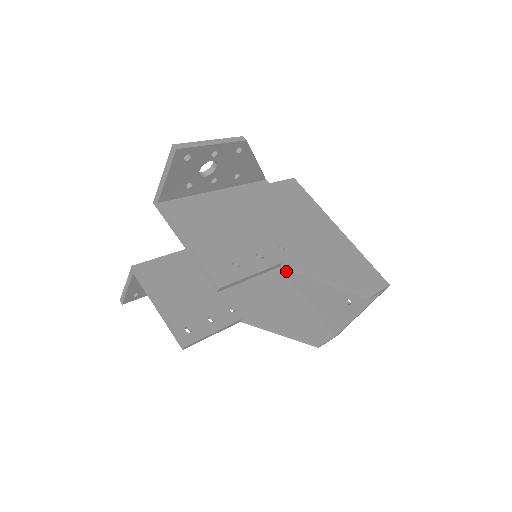
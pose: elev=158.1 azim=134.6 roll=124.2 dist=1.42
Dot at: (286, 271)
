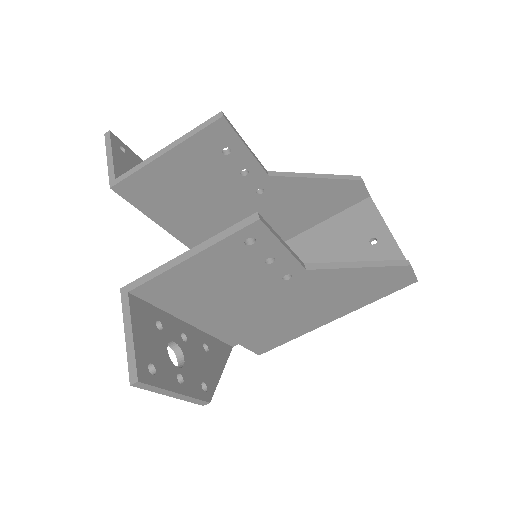
Dot at: occluded
